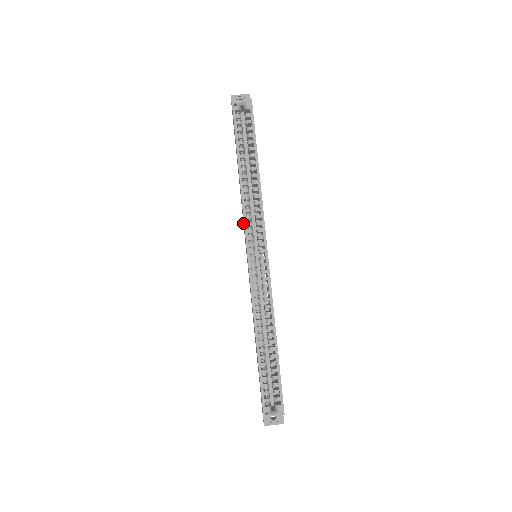
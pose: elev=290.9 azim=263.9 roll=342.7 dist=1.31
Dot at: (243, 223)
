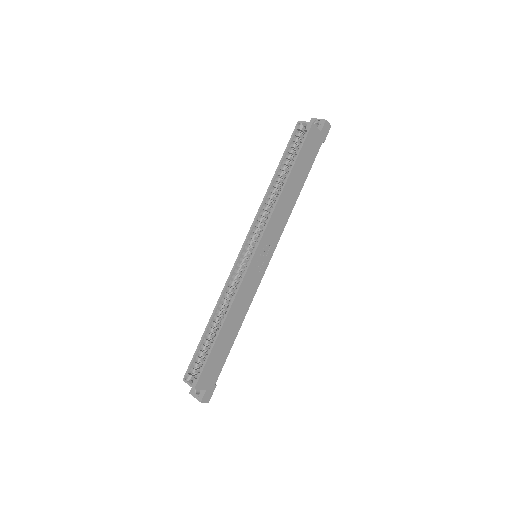
Dot at: occluded
